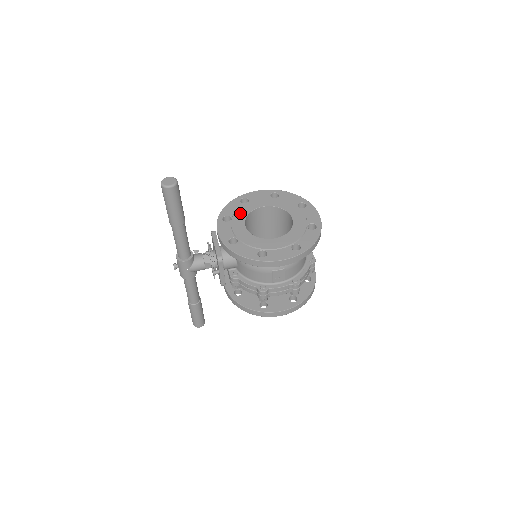
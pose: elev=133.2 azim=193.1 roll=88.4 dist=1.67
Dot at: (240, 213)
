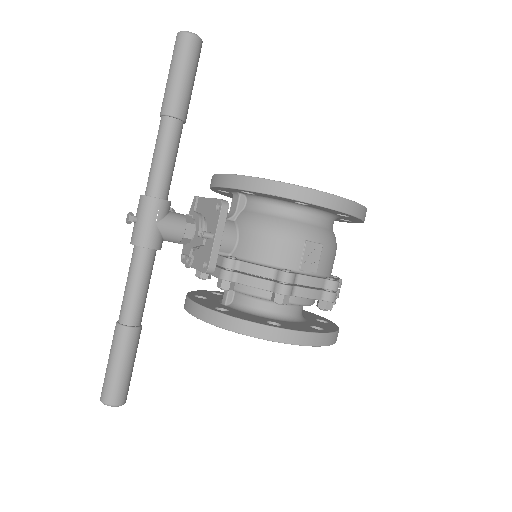
Dot at: occluded
